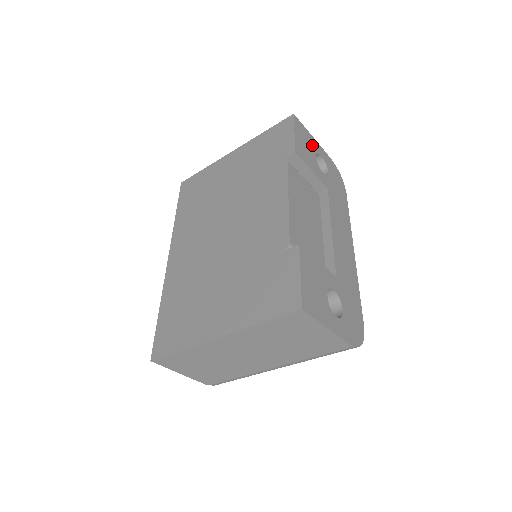
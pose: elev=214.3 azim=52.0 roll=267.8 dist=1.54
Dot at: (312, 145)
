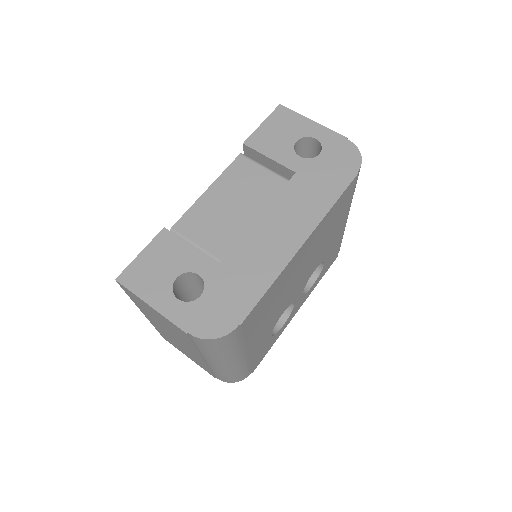
Dot at: (299, 130)
